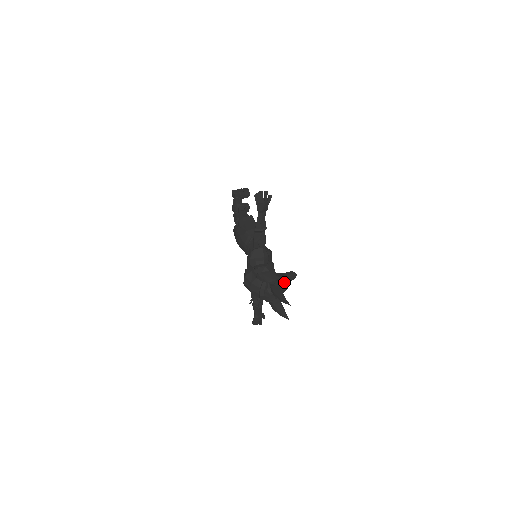
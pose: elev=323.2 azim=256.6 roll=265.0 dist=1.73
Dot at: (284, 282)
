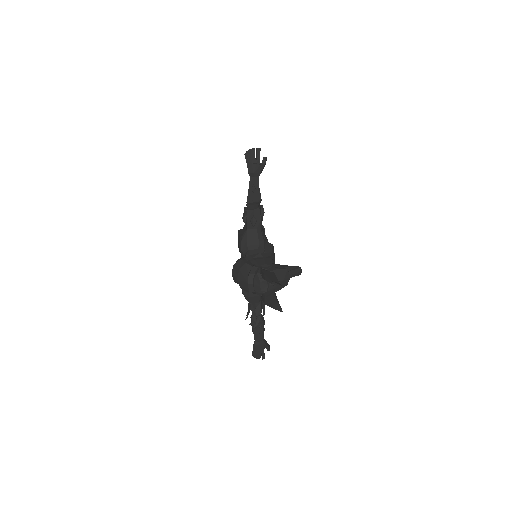
Dot at: (281, 270)
